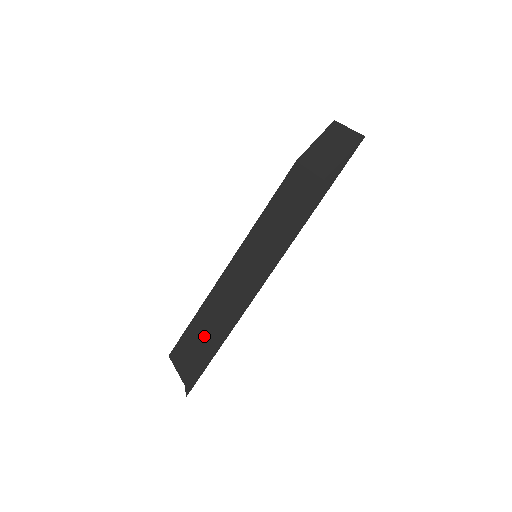
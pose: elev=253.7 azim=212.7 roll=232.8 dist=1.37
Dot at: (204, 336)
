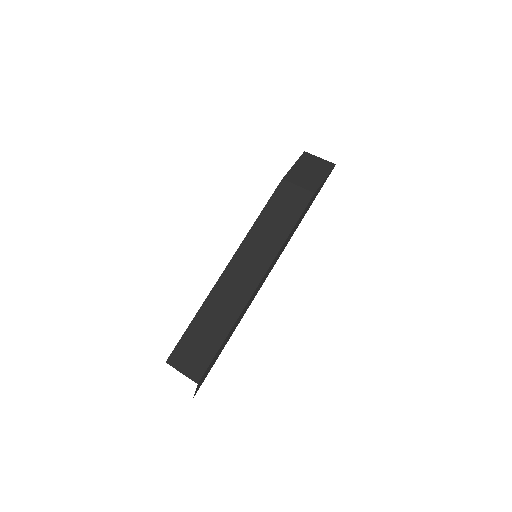
Dot at: (213, 333)
